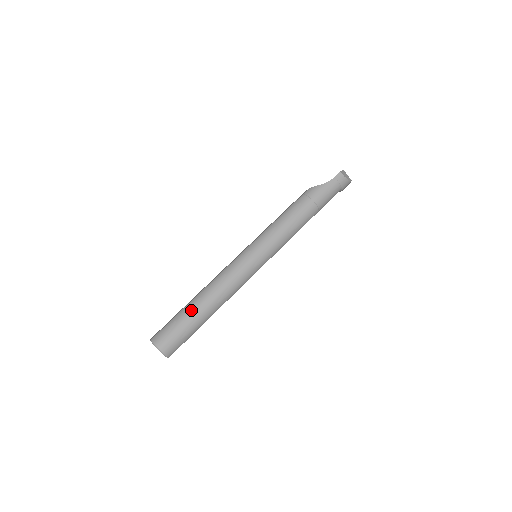
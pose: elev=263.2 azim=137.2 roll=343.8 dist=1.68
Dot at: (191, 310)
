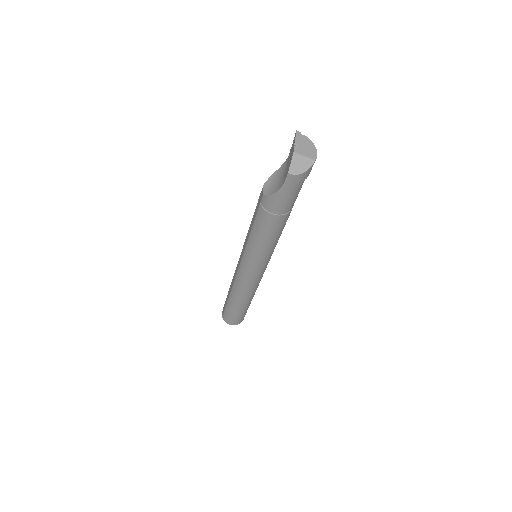
Dot at: (233, 307)
